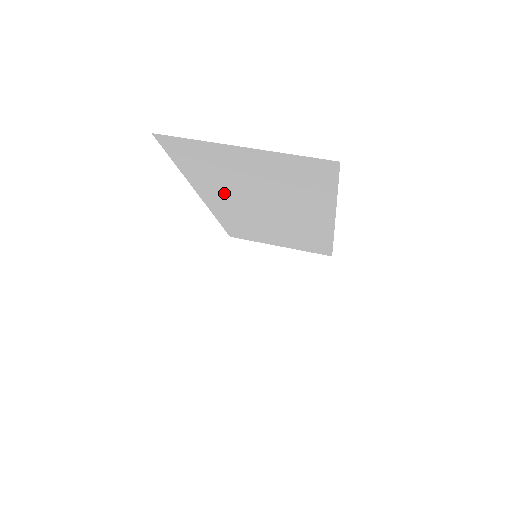
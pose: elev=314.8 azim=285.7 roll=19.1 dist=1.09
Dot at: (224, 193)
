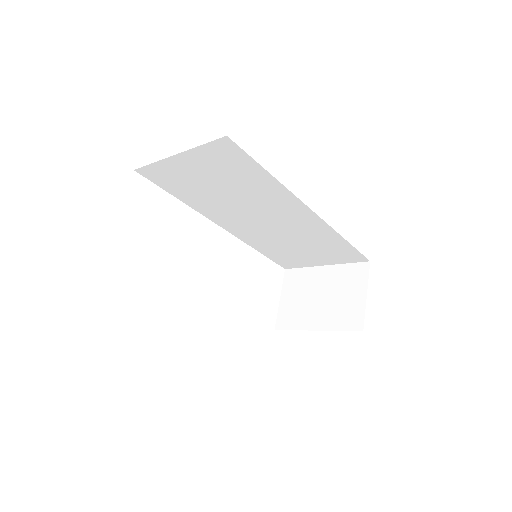
Dot at: (222, 212)
